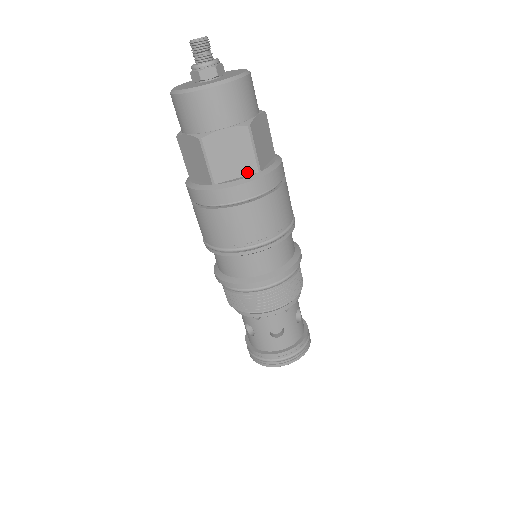
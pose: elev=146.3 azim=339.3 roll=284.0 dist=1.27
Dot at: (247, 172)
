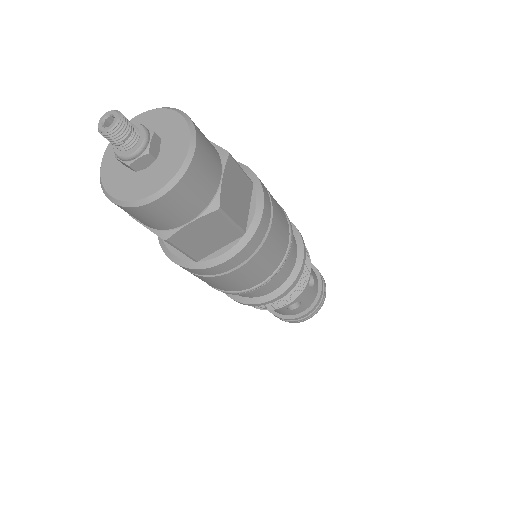
Dot at: (230, 240)
